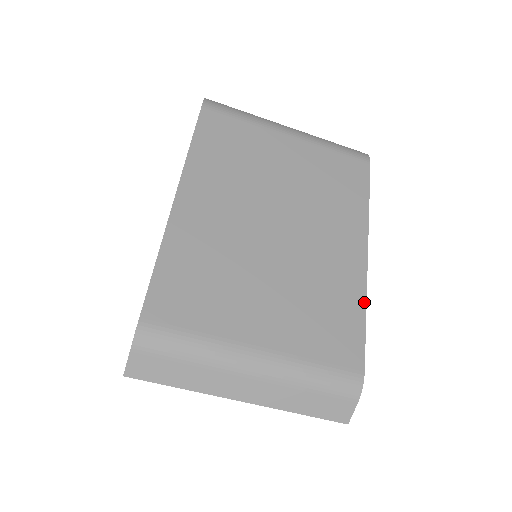
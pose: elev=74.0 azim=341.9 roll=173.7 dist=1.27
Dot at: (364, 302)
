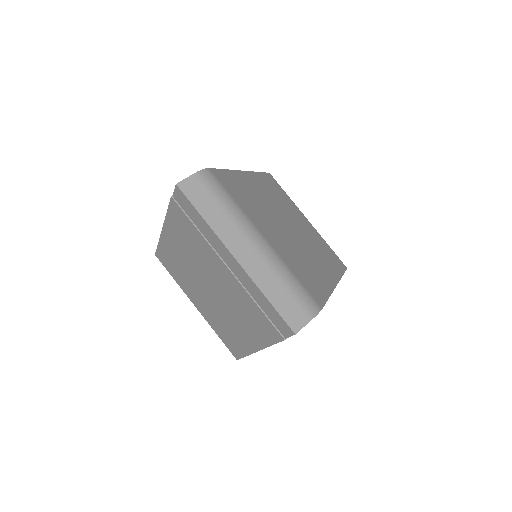
Dot at: (330, 292)
